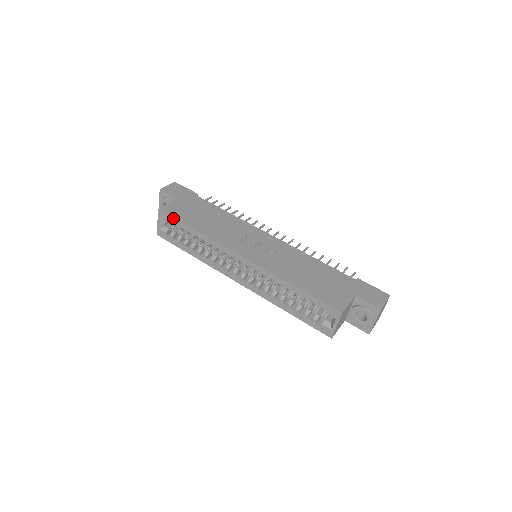
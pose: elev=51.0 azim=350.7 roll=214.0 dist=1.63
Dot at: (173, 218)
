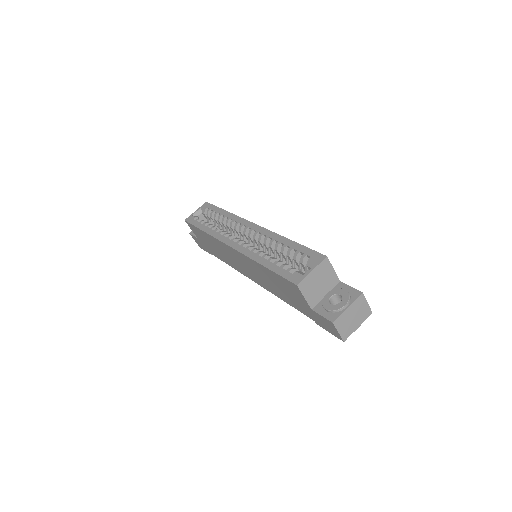
Dot at: (214, 206)
